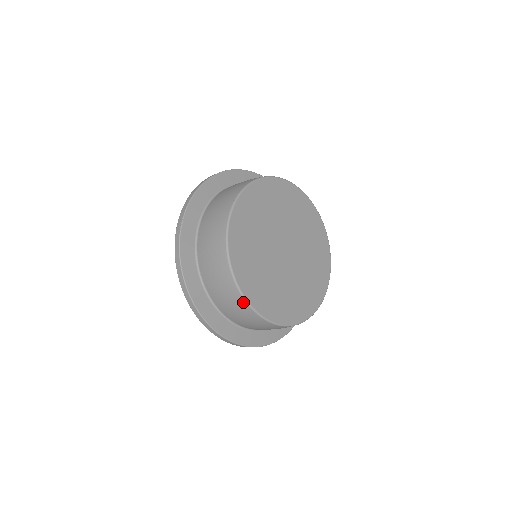
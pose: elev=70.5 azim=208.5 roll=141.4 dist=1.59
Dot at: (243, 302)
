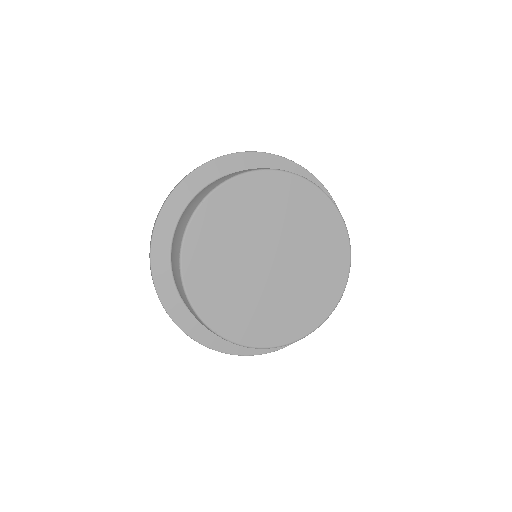
Dot at: occluded
